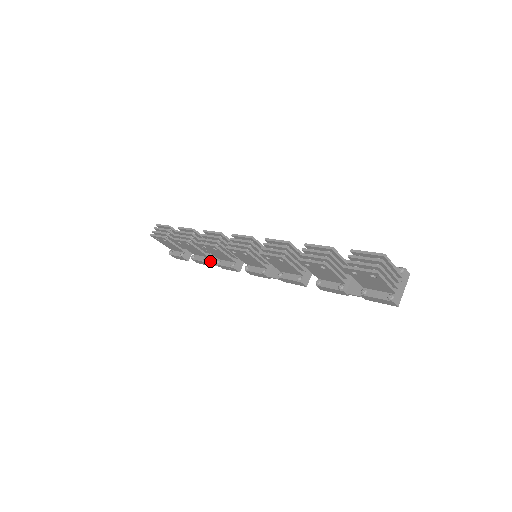
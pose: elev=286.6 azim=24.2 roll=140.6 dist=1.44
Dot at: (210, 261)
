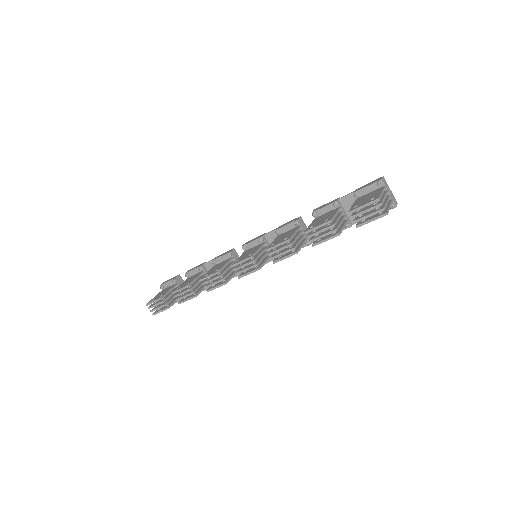
Dot at: occluded
